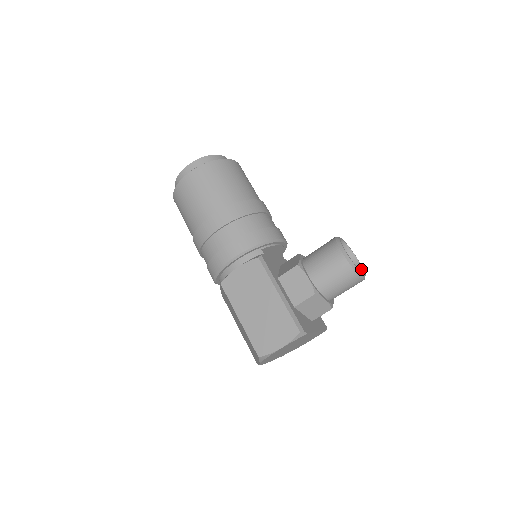
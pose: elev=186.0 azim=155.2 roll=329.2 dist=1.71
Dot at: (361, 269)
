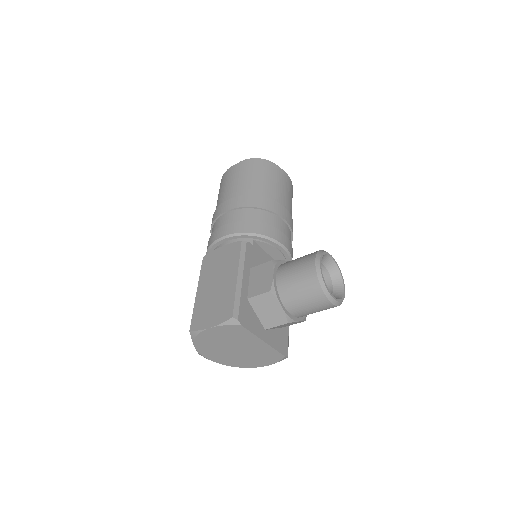
Dot at: (340, 297)
